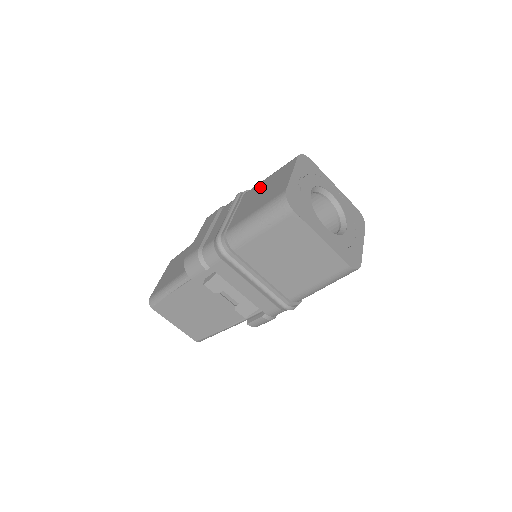
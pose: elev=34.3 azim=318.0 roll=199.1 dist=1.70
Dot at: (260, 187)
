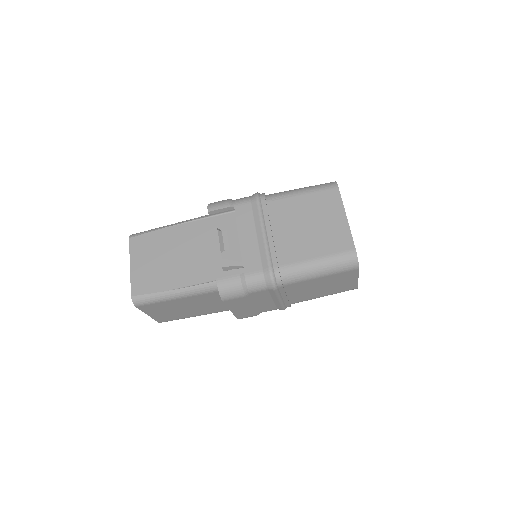
Dot at: occluded
